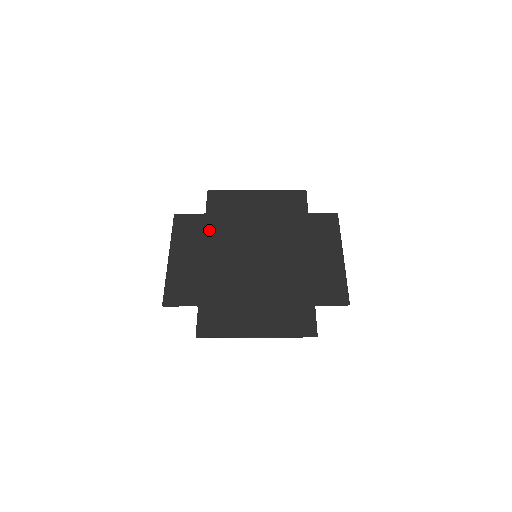
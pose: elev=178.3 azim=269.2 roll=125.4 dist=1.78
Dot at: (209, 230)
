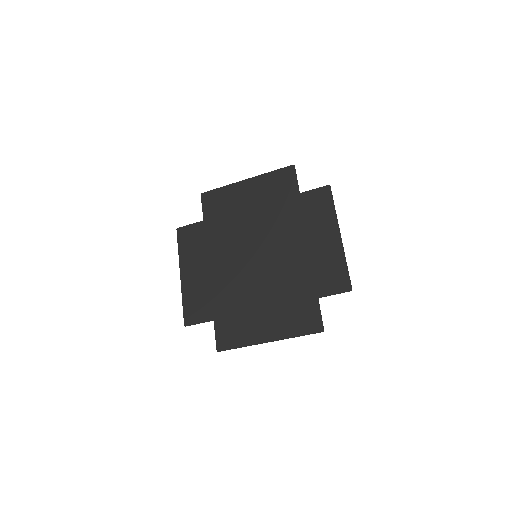
Dot at: (209, 238)
